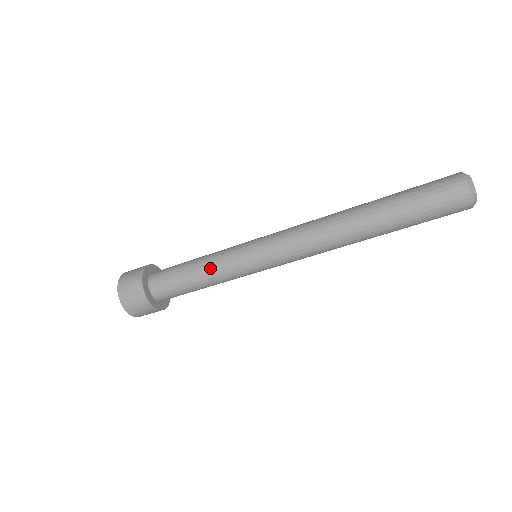
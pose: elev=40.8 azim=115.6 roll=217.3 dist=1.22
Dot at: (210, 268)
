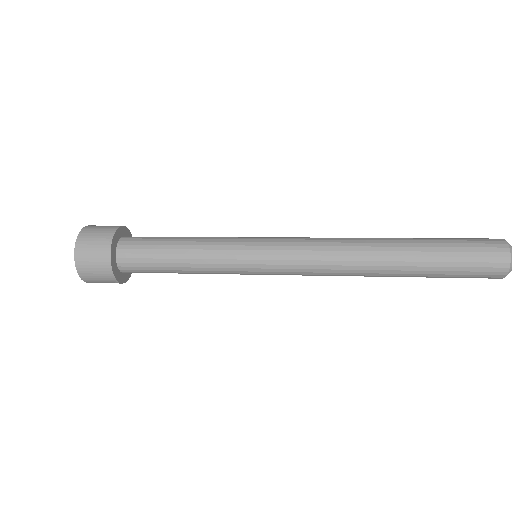
Dot at: (201, 257)
